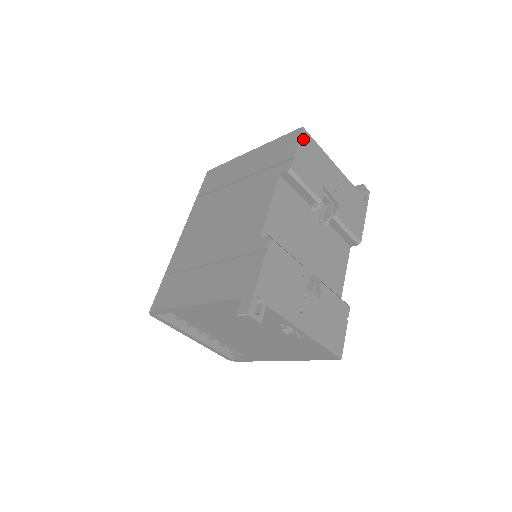
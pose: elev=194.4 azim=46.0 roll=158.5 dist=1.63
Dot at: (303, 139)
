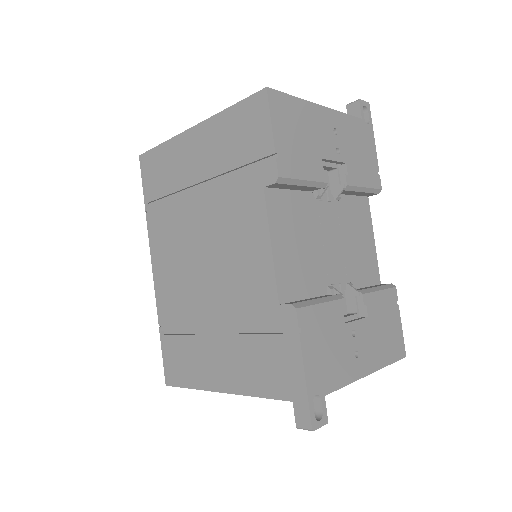
Dot at: (274, 109)
